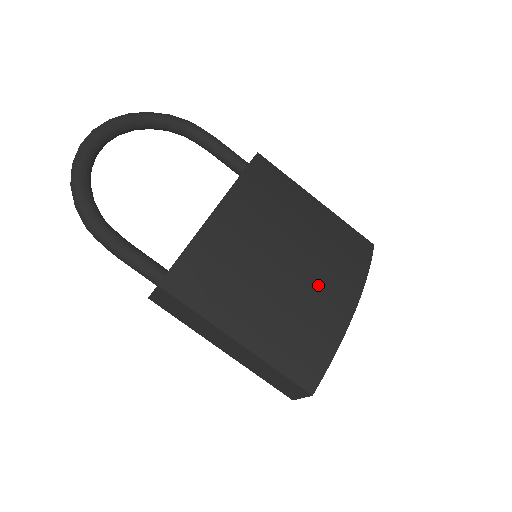
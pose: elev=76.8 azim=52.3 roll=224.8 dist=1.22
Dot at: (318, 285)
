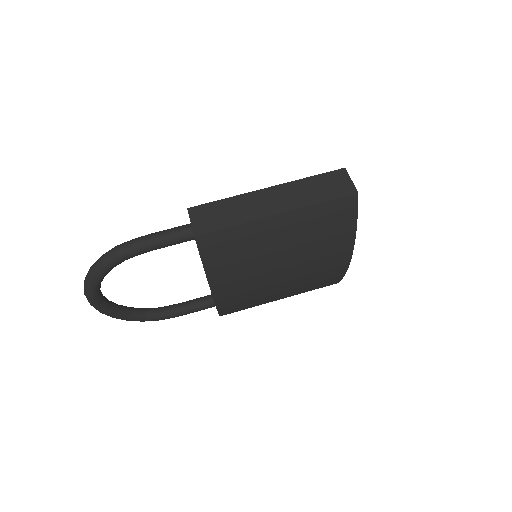
Dot at: occluded
